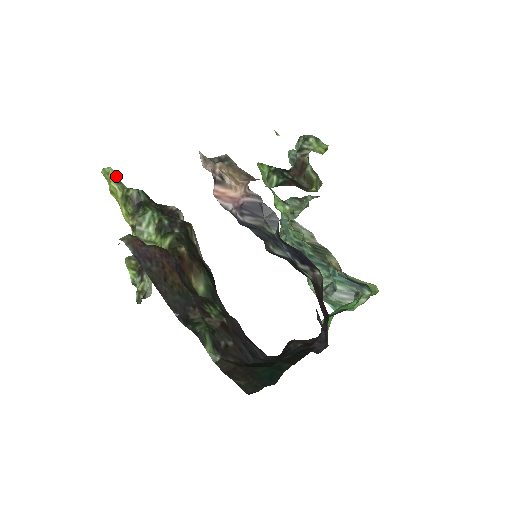
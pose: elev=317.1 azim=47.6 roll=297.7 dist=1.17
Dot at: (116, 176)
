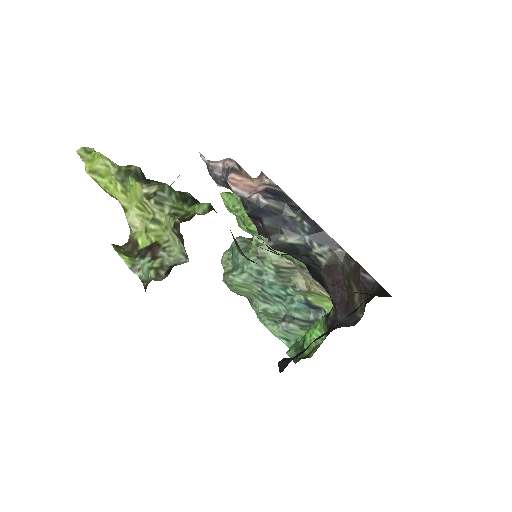
Dot at: occluded
